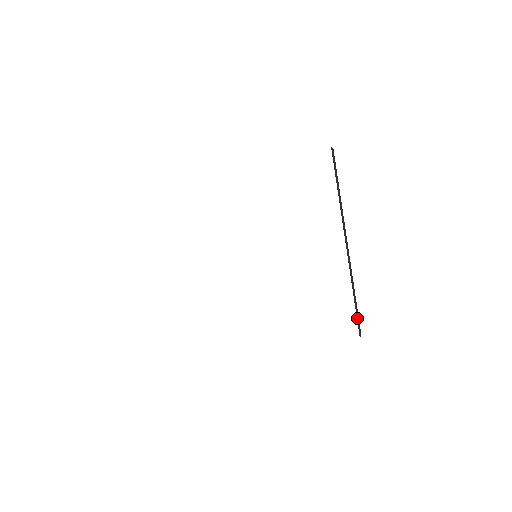
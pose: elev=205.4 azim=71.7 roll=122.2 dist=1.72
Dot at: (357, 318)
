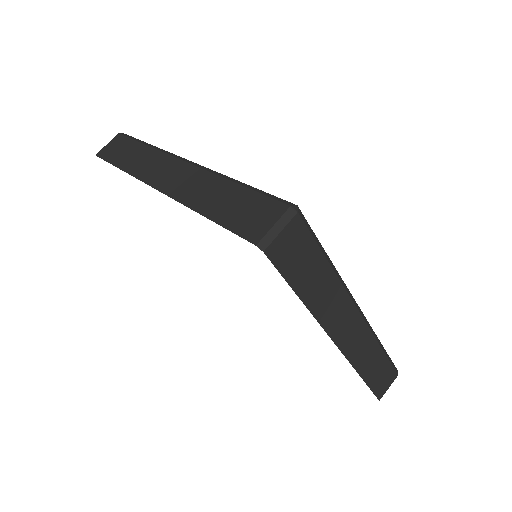
Dot at: (377, 383)
